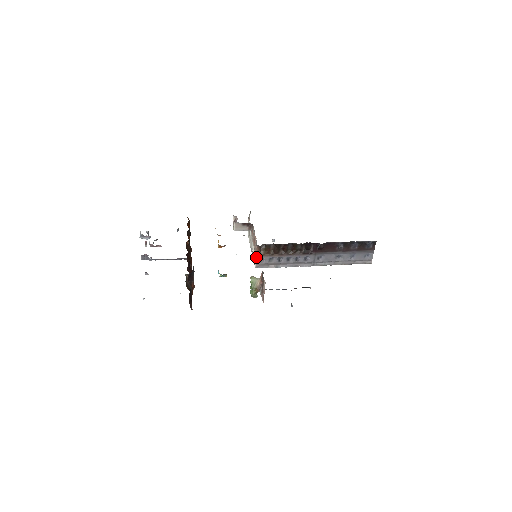
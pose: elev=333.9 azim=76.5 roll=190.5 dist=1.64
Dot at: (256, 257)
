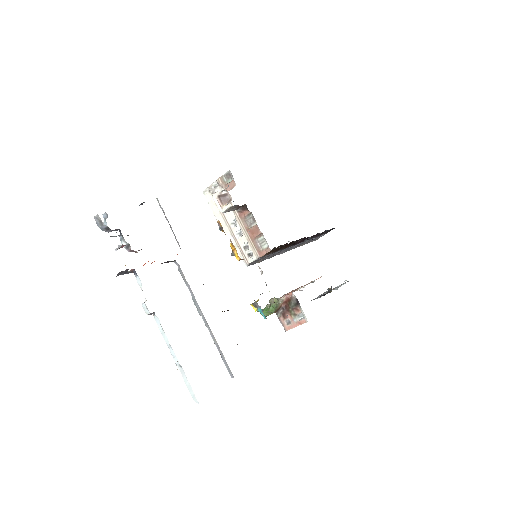
Dot at: (257, 258)
